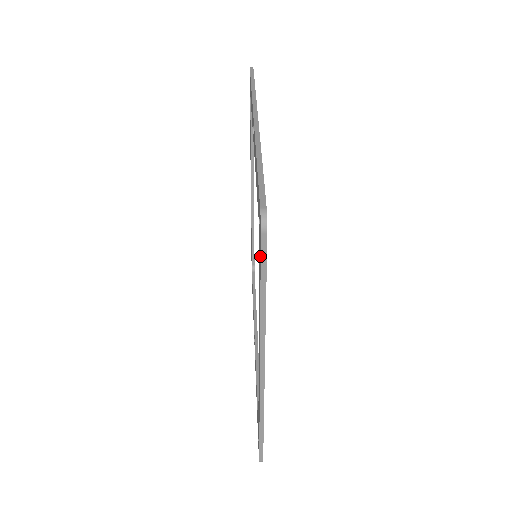
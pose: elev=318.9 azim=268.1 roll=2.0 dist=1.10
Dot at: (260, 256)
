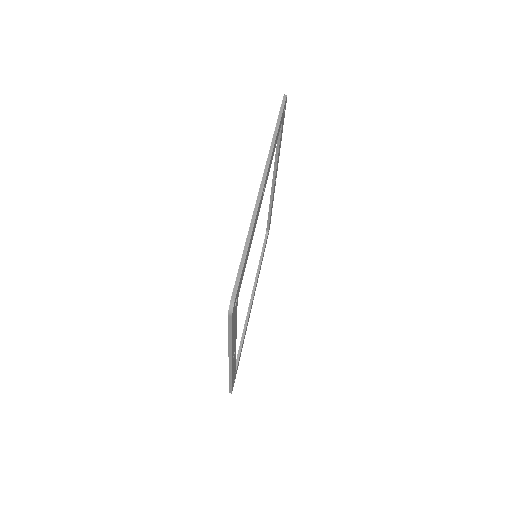
Dot at: (228, 321)
